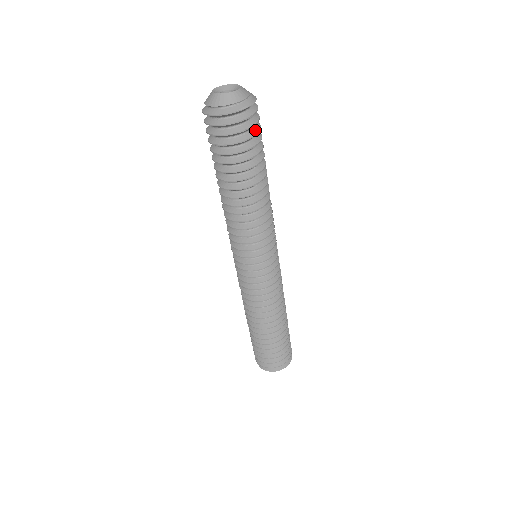
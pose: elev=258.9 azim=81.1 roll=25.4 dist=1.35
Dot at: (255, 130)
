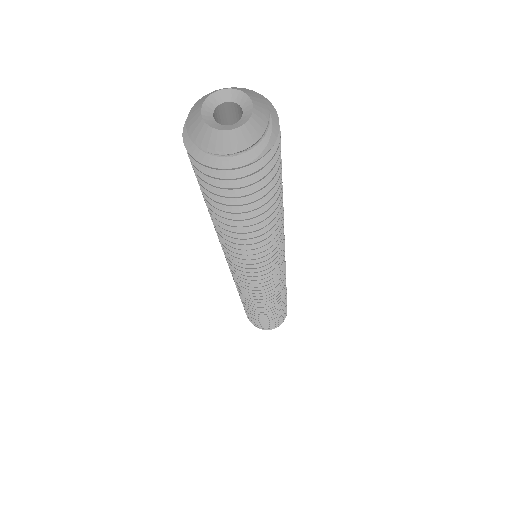
Dot at: occluded
